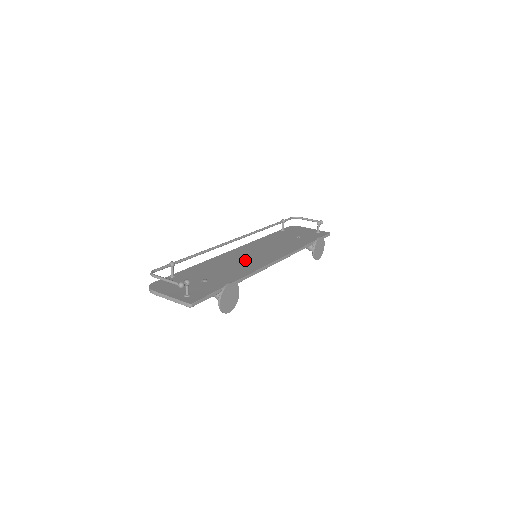
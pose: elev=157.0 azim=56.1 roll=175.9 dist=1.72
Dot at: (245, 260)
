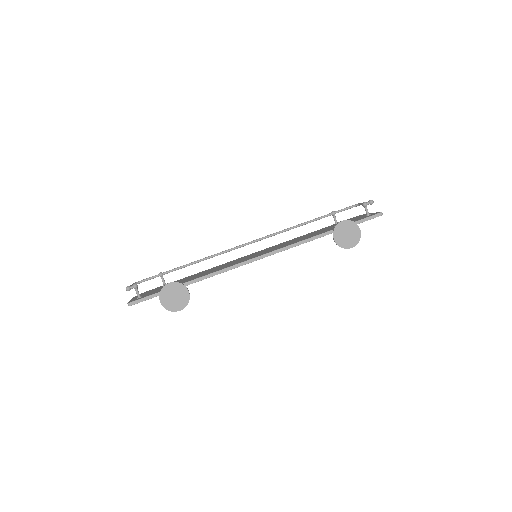
Dot at: occluded
